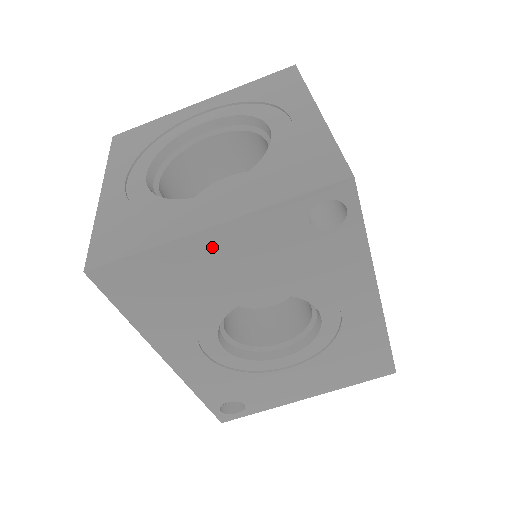
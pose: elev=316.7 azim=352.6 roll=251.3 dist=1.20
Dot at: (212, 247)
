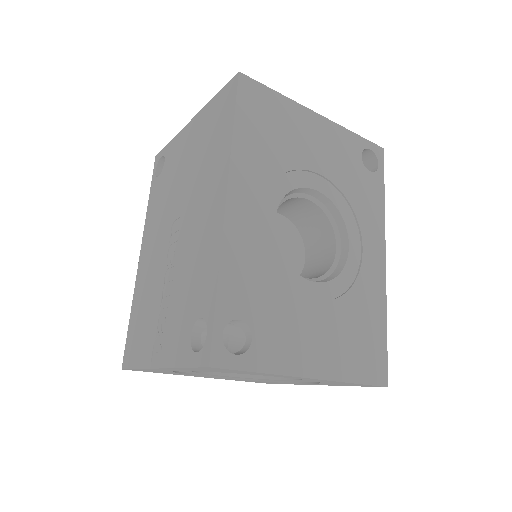
Dot at: (313, 126)
